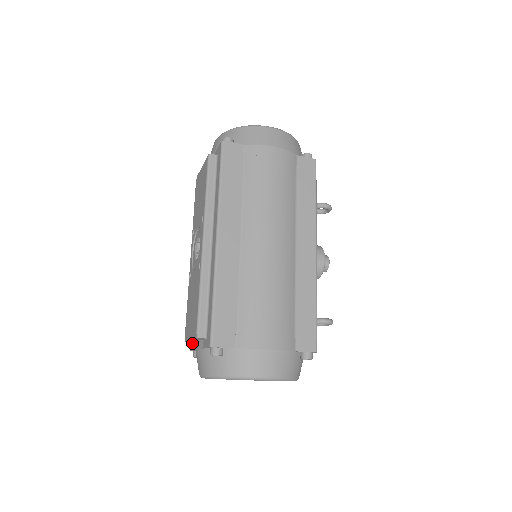
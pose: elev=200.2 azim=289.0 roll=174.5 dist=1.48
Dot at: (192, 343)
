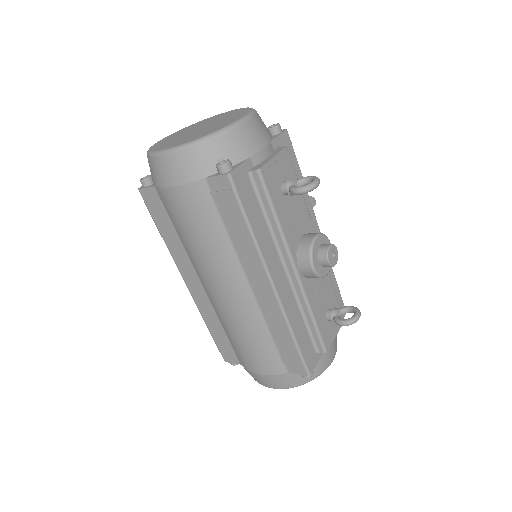
Dot at: occluded
